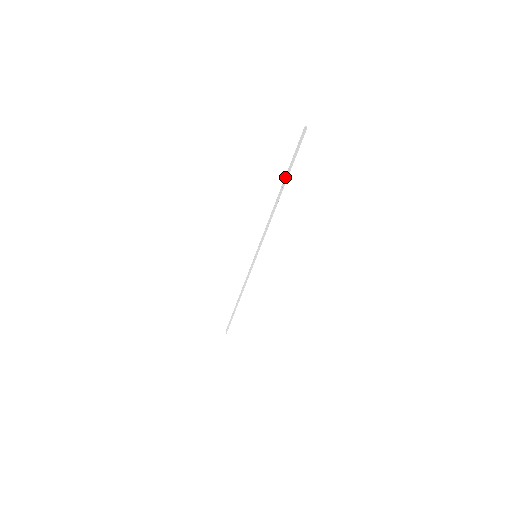
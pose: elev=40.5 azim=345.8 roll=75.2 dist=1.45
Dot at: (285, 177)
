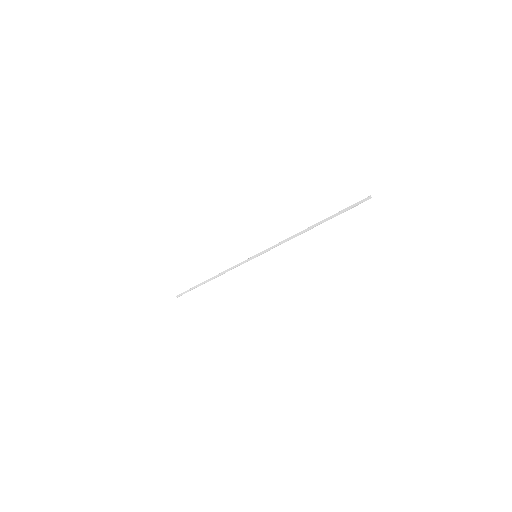
Dot at: (327, 218)
